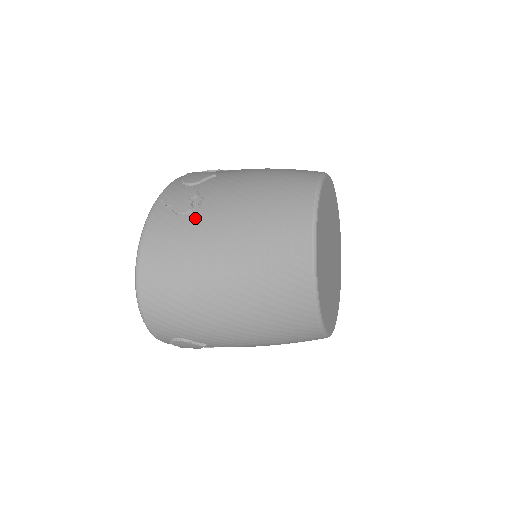
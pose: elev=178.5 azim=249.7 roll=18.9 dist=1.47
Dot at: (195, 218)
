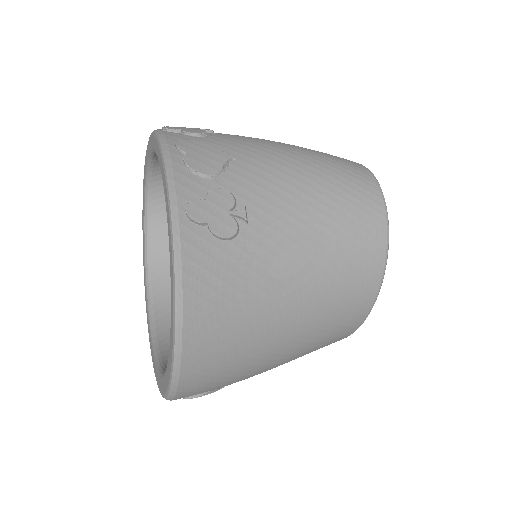
Dot at: (247, 244)
